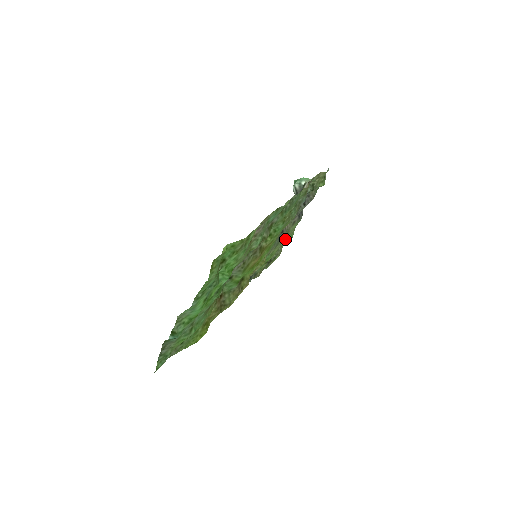
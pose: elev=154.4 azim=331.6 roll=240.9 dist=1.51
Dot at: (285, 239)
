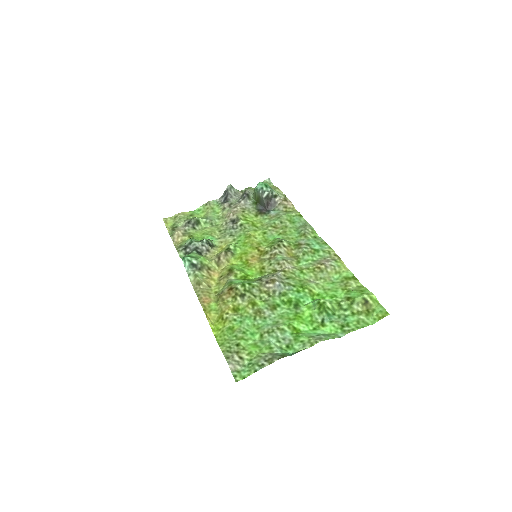
Dot at: (204, 217)
